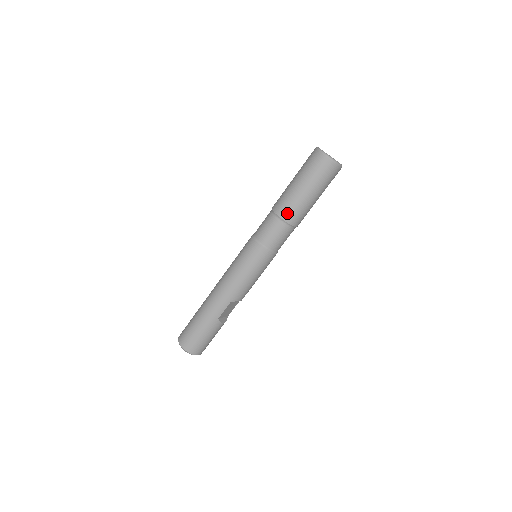
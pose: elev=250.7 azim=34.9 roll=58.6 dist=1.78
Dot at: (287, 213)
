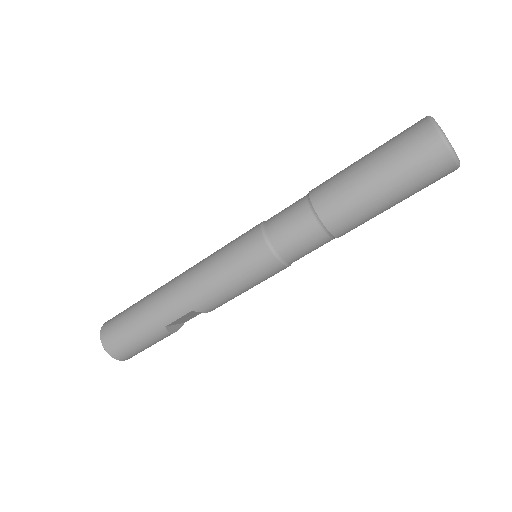
Dot at: (332, 212)
